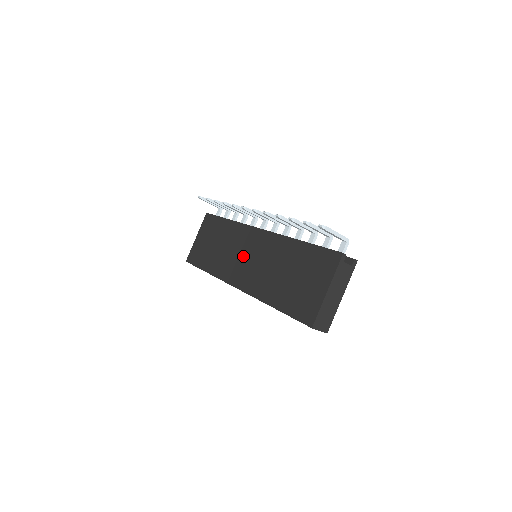
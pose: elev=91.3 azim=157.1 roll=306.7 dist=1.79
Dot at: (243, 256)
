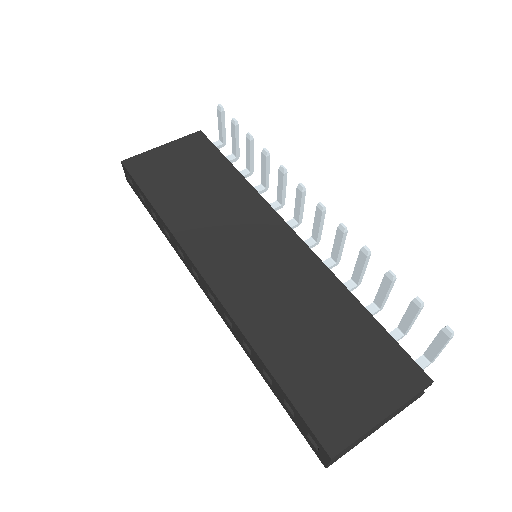
Dot at: (241, 241)
